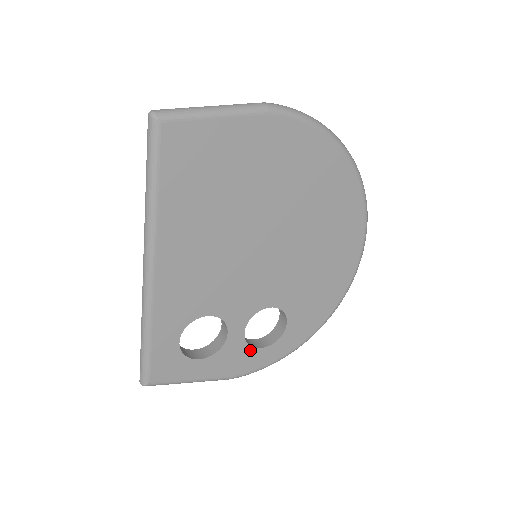
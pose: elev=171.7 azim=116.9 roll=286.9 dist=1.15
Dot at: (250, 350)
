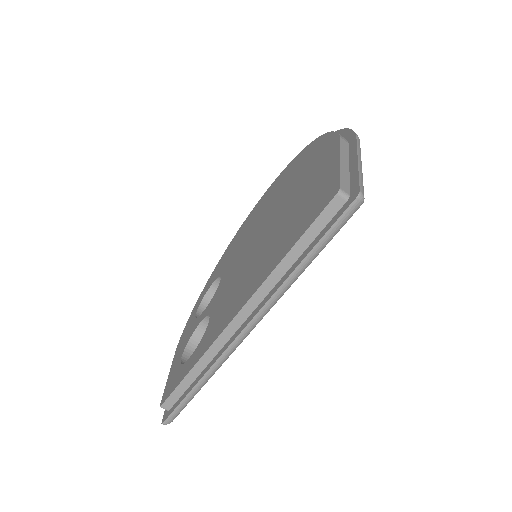
Dot at: occluded
